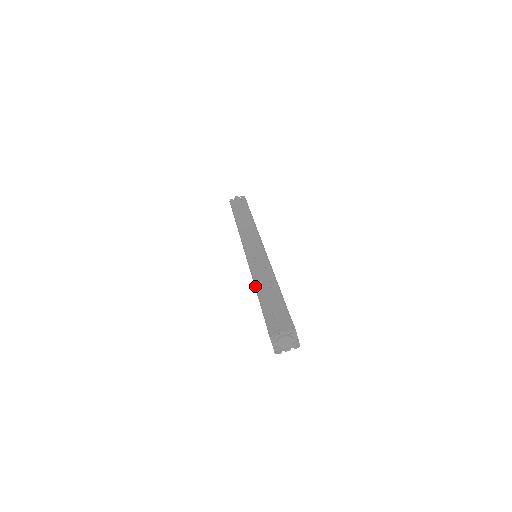
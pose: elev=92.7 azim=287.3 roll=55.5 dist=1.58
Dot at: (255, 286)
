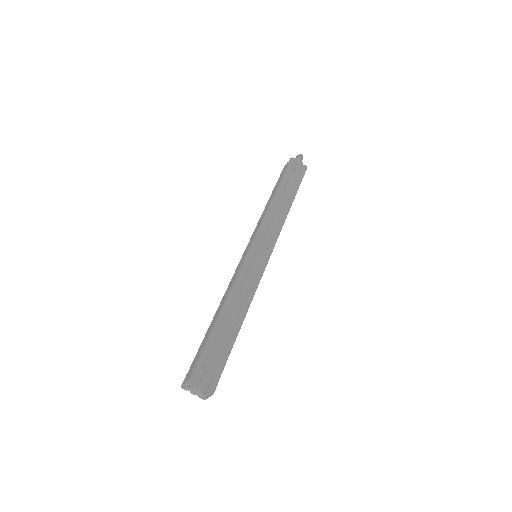
Dot at: (225, 303)
